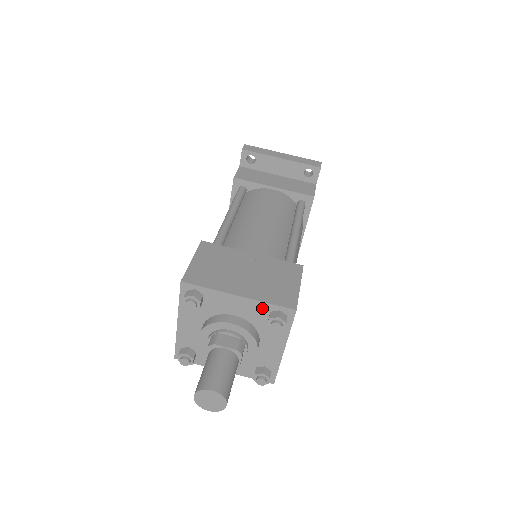
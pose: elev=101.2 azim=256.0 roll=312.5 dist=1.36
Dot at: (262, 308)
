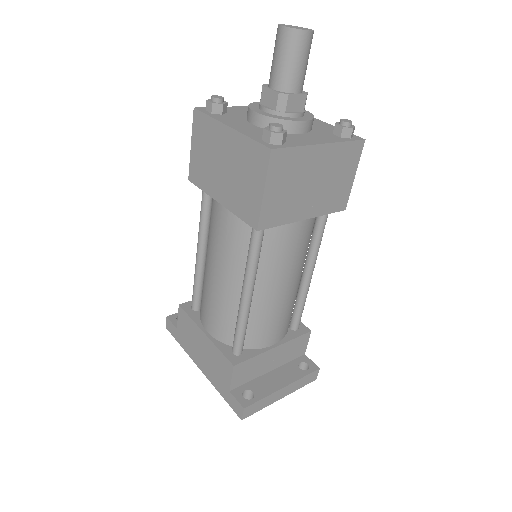
Dot at: occluded
